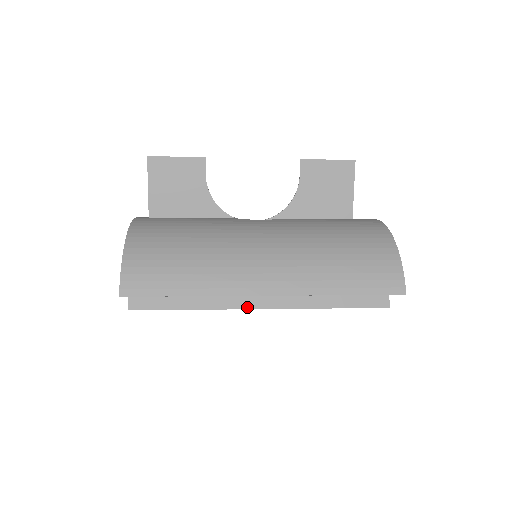
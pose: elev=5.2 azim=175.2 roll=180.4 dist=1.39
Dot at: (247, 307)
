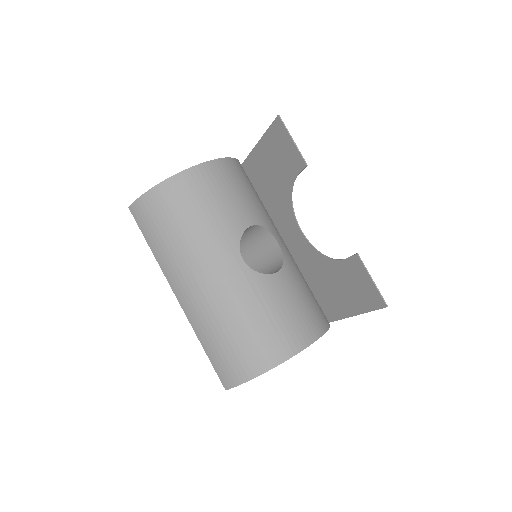
Dot at: occluded
